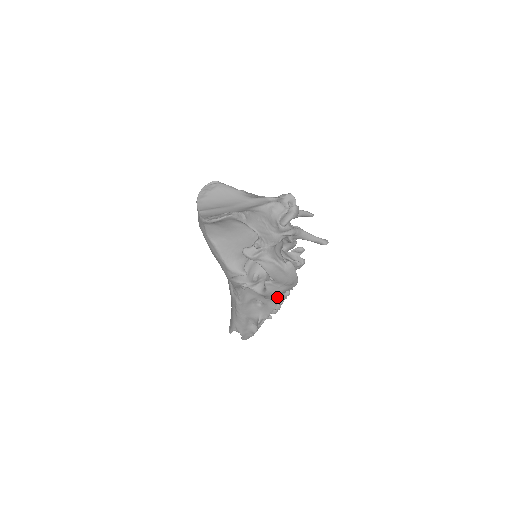
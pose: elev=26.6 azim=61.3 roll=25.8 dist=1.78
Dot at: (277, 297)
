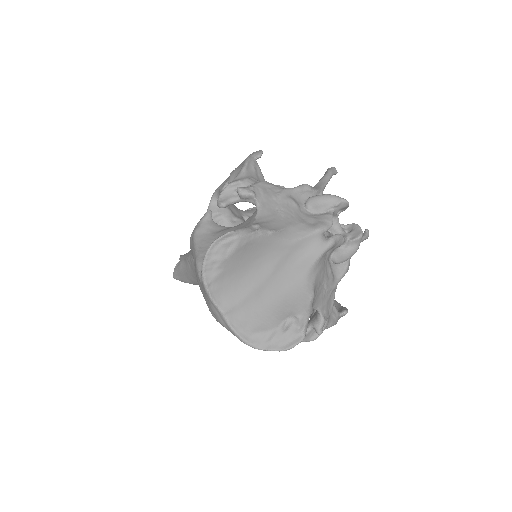
Dot at: occluded
